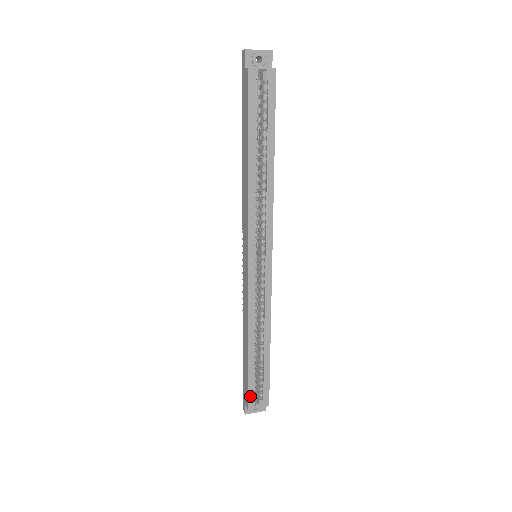
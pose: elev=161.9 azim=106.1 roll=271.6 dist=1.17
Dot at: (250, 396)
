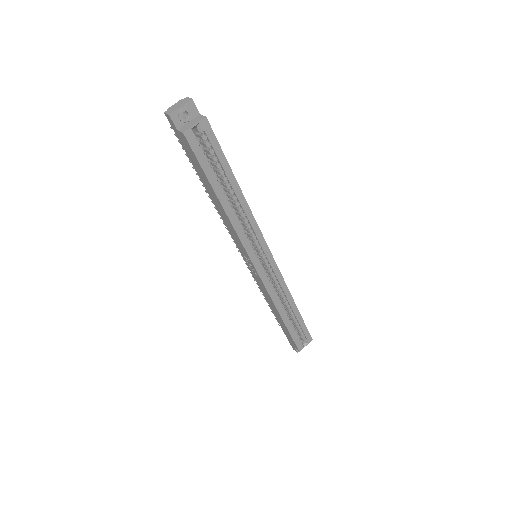
Dot at: (297, 343)
